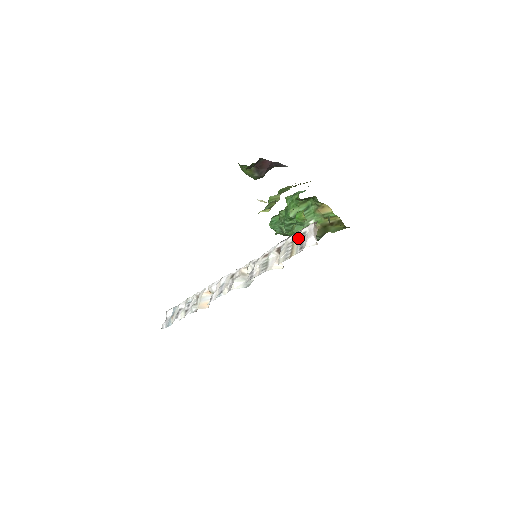
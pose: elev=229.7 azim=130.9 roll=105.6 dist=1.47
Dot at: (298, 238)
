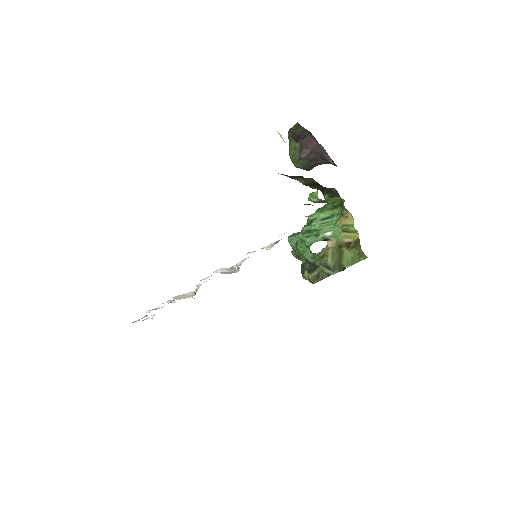
Dot at: occluded
